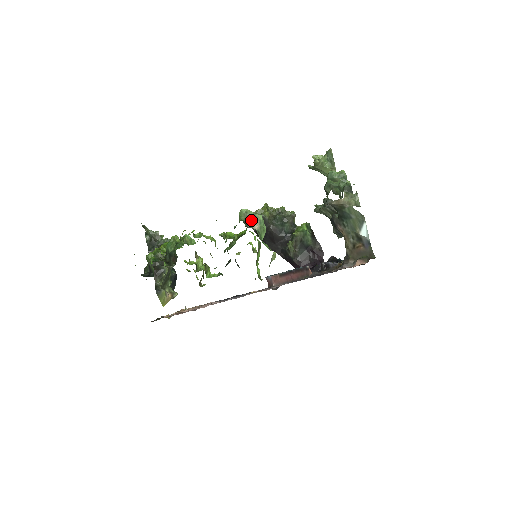
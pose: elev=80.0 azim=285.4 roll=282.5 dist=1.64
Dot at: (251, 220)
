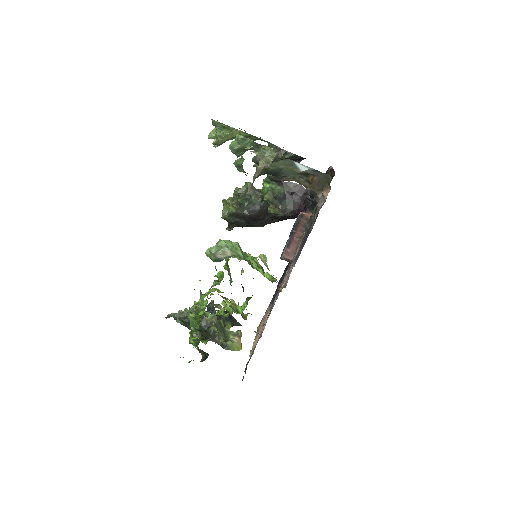
Dot at: (219, 254)
